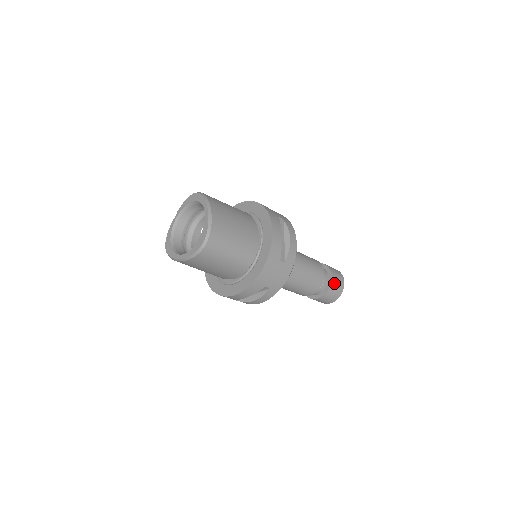
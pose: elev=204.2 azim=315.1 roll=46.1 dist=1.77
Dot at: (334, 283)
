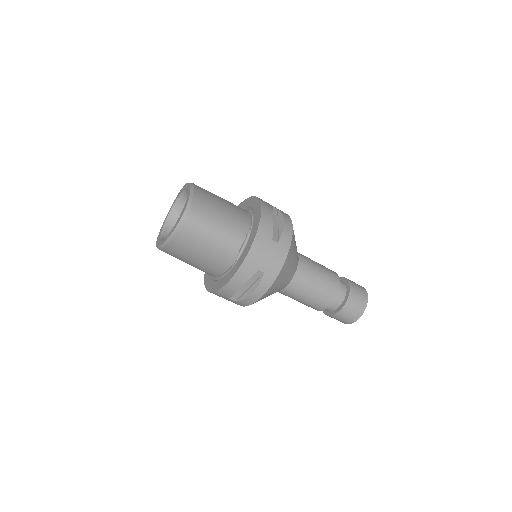
Dot at: (354, 293)
